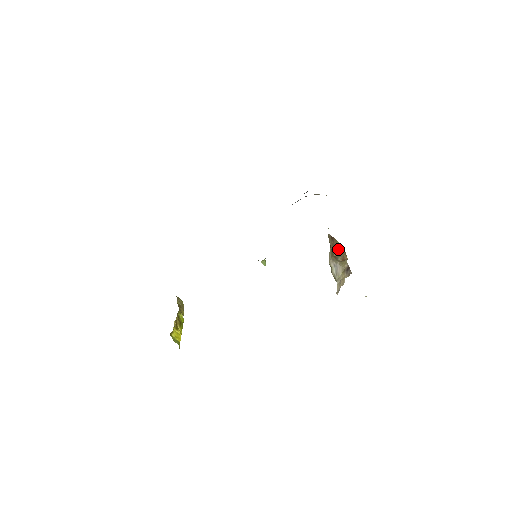
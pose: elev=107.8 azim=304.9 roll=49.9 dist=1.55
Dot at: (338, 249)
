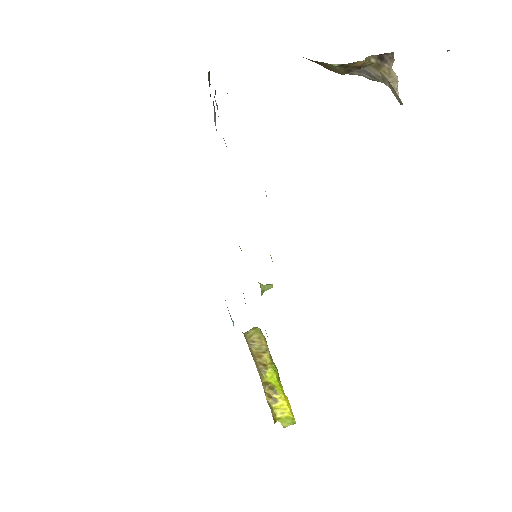
Dot at: (336, 70)
